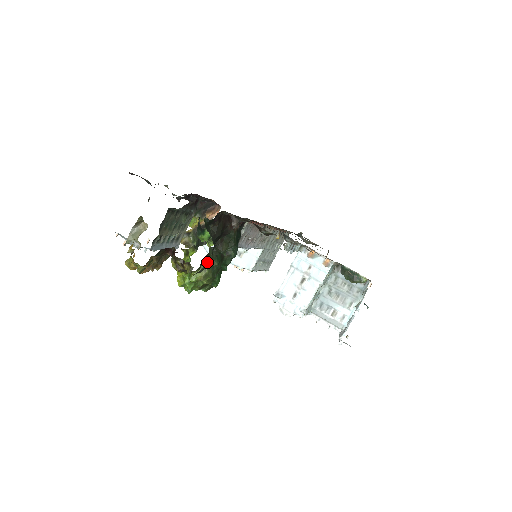
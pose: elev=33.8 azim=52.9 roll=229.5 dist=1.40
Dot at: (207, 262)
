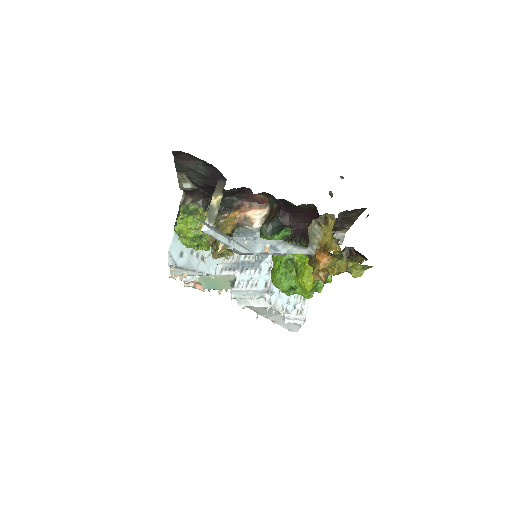
Dot at: occluded
